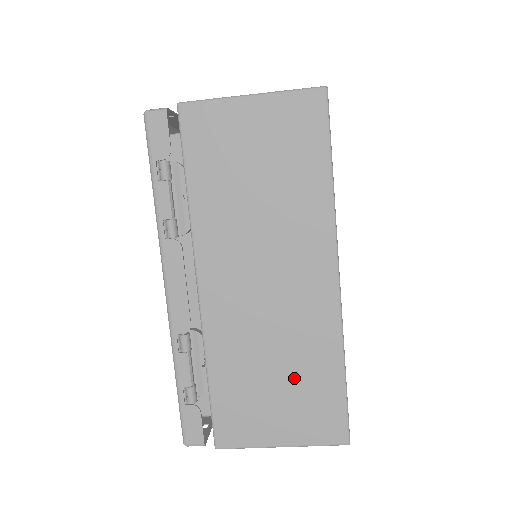
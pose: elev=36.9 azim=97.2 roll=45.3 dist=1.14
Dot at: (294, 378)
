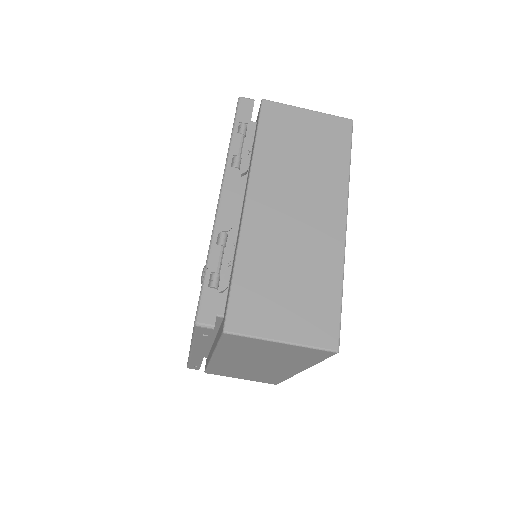
Dot at: (303, 285)
